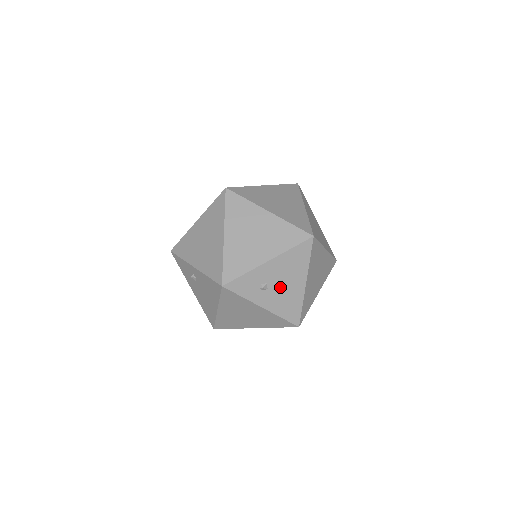
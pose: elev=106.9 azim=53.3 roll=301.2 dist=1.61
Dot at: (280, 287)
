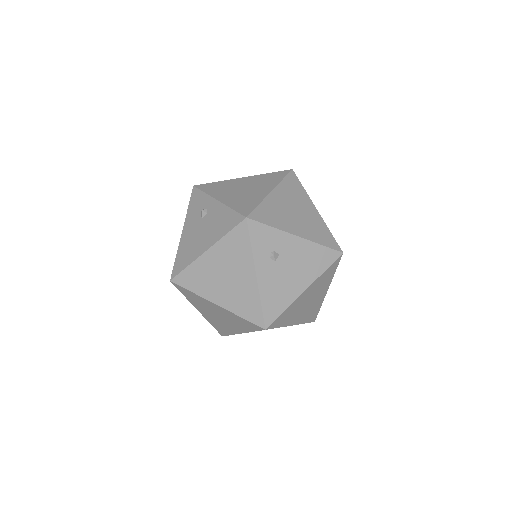
Dot at: (285, 271)
